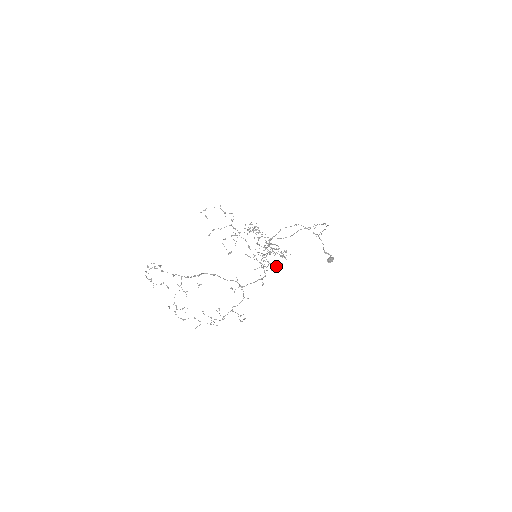
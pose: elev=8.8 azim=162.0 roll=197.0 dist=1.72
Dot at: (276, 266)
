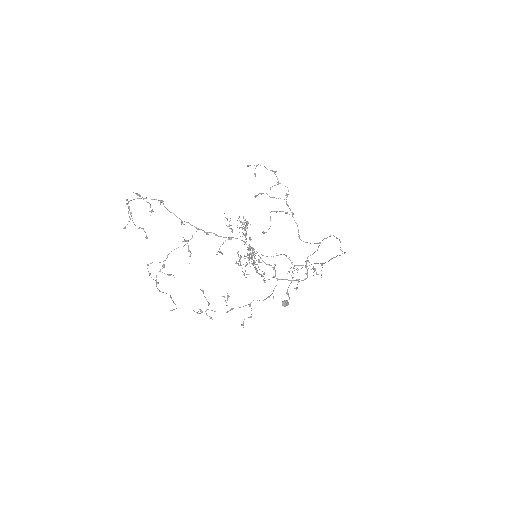
Dot at: (316, 273)
